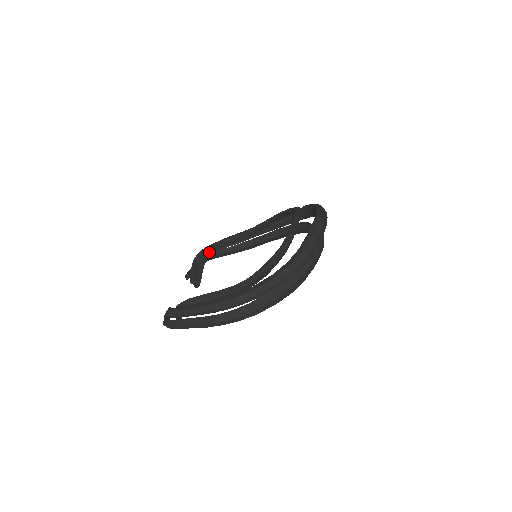
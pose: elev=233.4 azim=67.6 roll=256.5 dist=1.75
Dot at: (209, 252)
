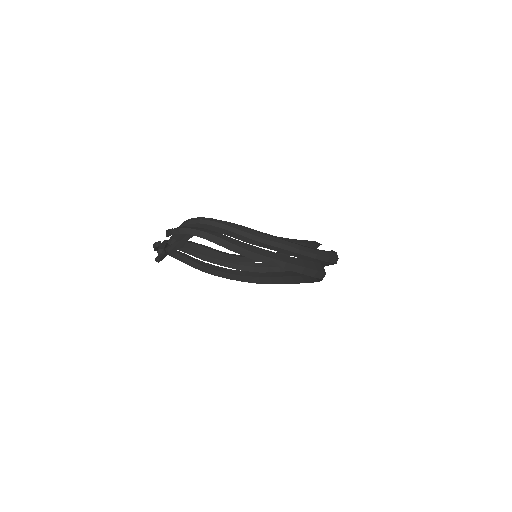
Dot at: (184, 244)
